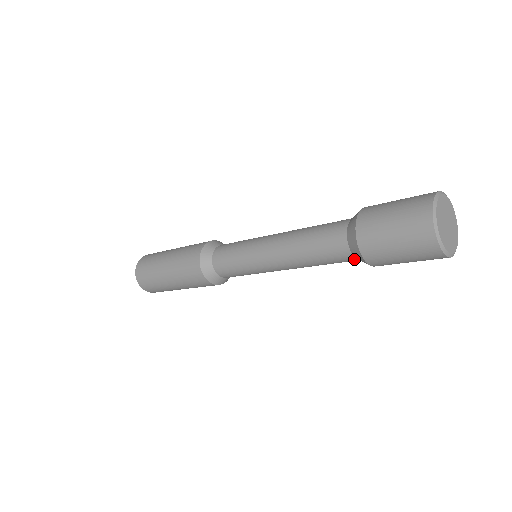
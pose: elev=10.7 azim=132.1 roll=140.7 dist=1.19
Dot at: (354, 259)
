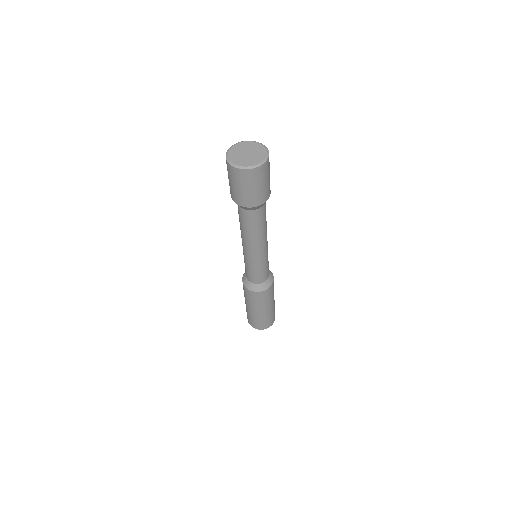
Dot at: (242, 209)
